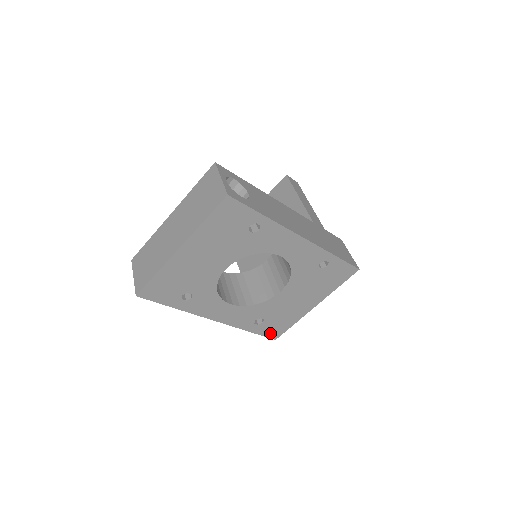
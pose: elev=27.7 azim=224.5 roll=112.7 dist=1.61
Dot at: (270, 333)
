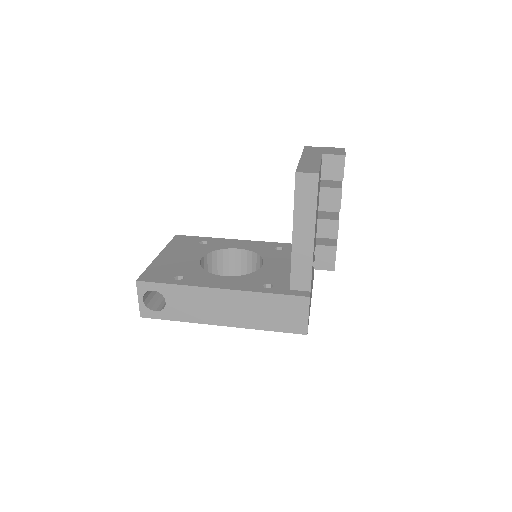
Dot at: occluded
